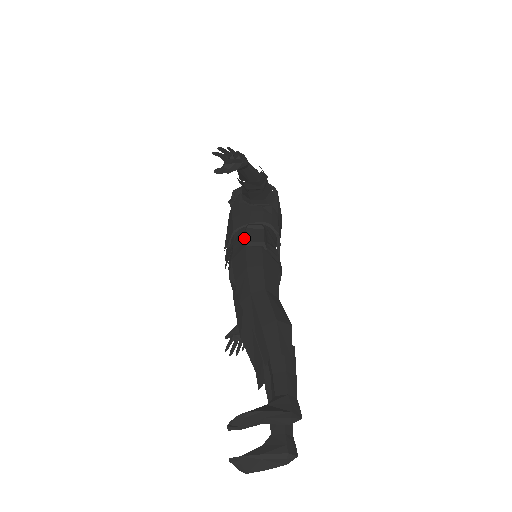
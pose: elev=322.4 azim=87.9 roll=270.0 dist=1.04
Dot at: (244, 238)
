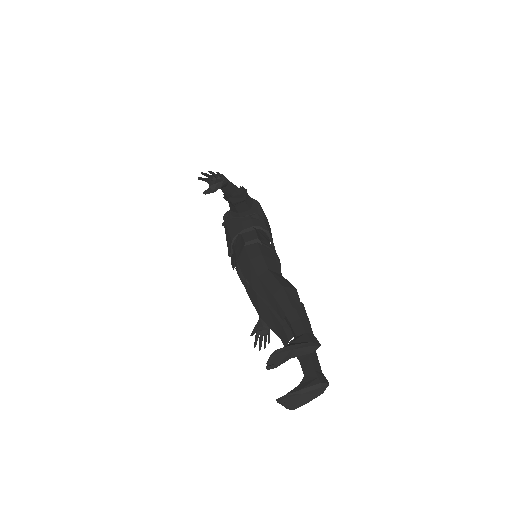
Dot at: (242, 241)
